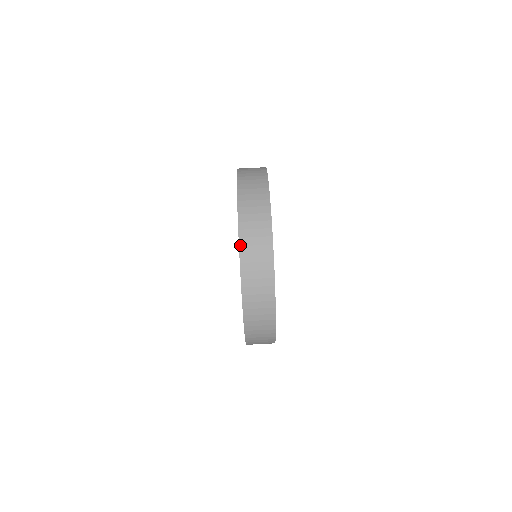
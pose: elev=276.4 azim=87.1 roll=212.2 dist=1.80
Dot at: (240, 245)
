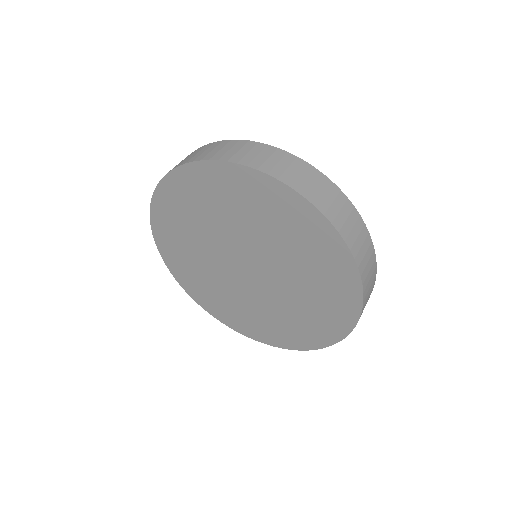
Dot at: (287, 184)
